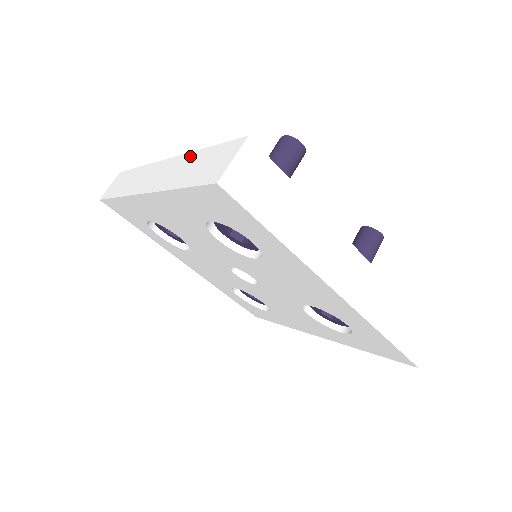
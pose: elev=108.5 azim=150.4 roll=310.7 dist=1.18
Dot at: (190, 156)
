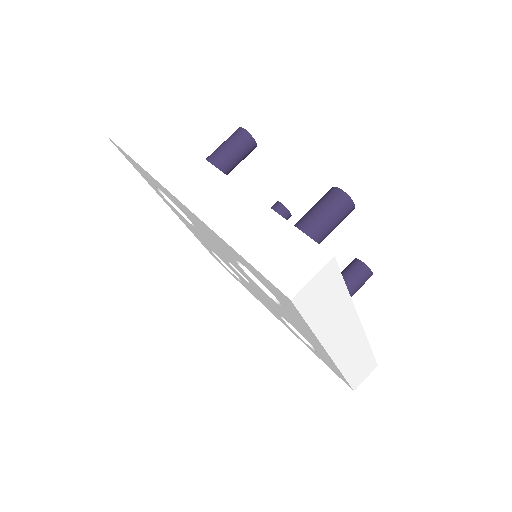
Dot at: (252, 203)
